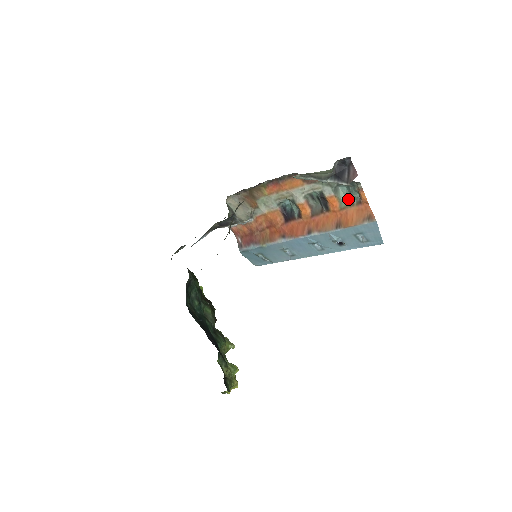
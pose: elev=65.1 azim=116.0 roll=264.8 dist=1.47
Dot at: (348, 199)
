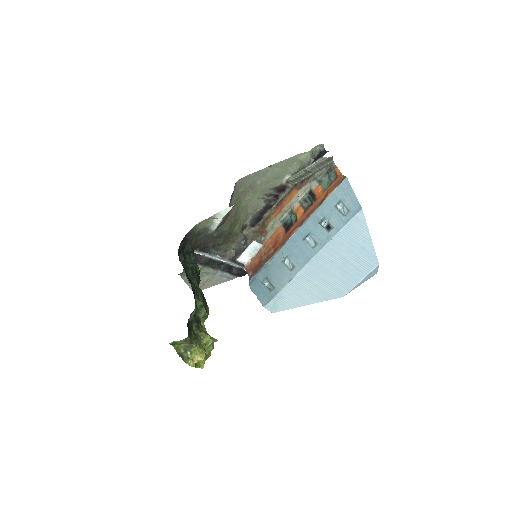
Dot at: (329, 183)
